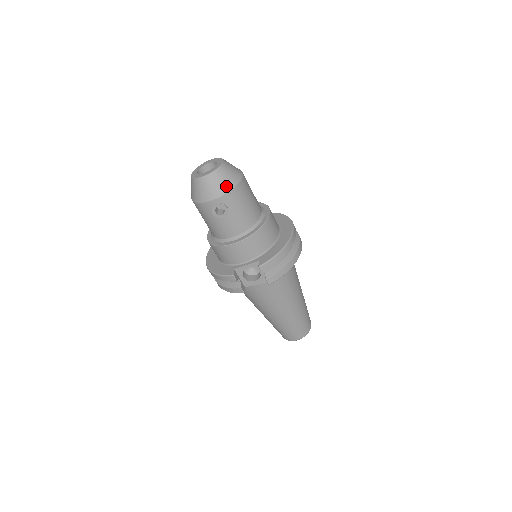
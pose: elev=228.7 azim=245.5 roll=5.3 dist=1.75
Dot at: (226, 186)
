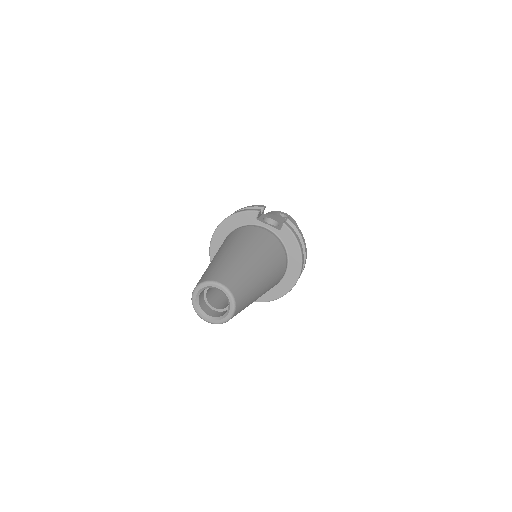
Dot at: occluded
